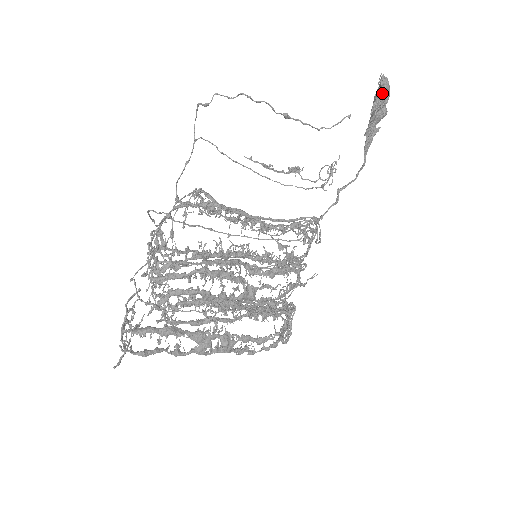
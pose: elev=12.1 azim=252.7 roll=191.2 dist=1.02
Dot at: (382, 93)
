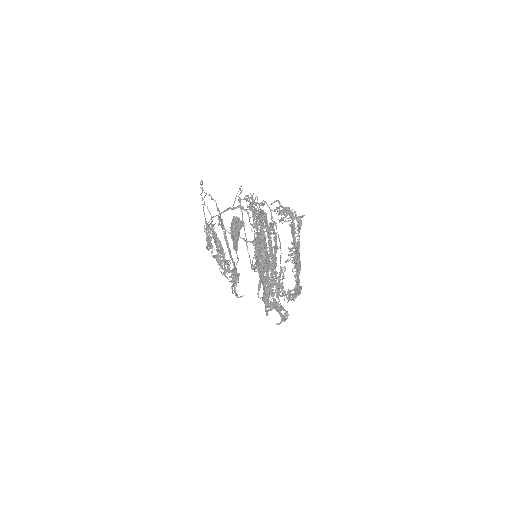
Dot at: occluded
